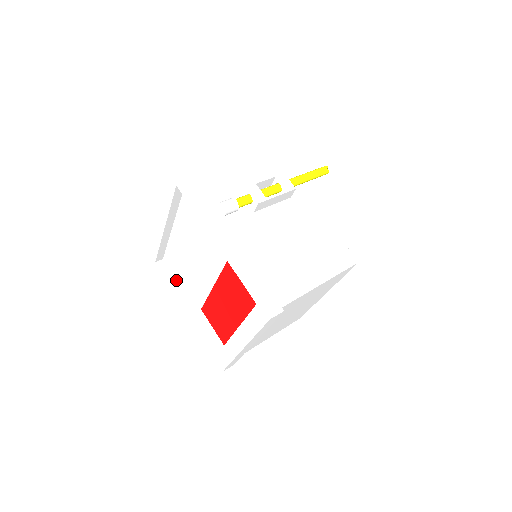
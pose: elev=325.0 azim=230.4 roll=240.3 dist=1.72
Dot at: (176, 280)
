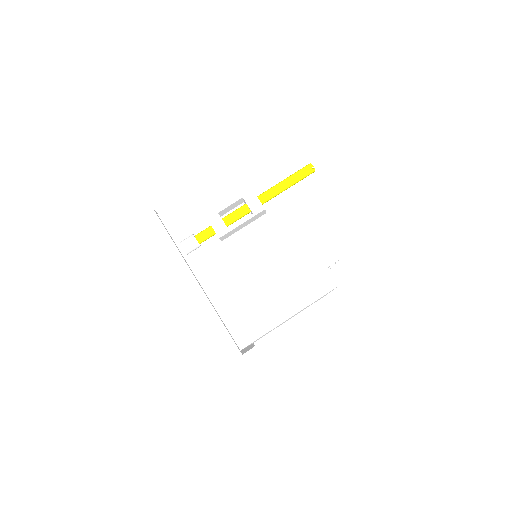
Dot at: occluded
